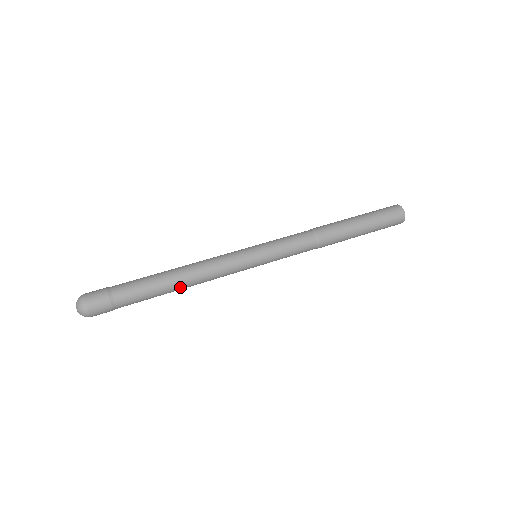
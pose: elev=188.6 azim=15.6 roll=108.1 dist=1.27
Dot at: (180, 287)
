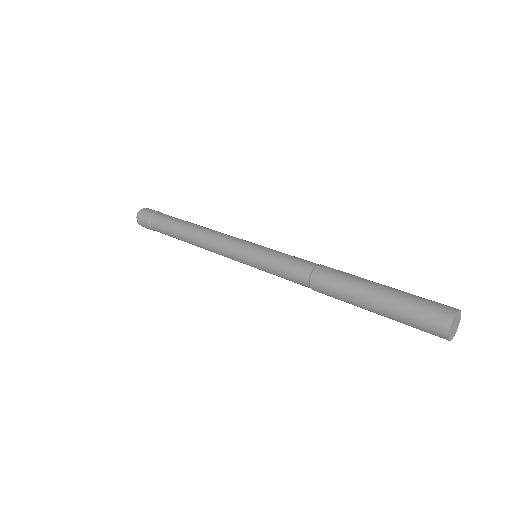
Dot at: (188, 233)
